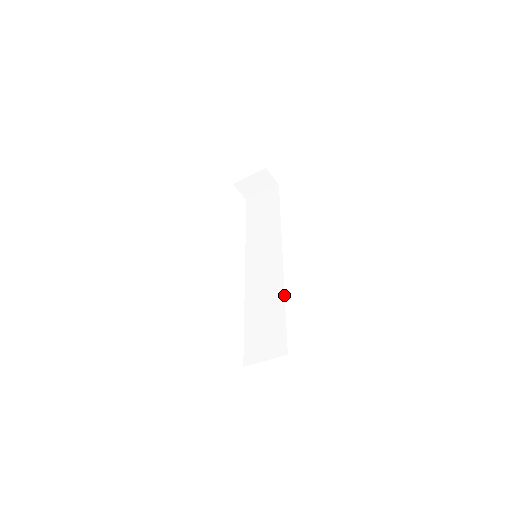
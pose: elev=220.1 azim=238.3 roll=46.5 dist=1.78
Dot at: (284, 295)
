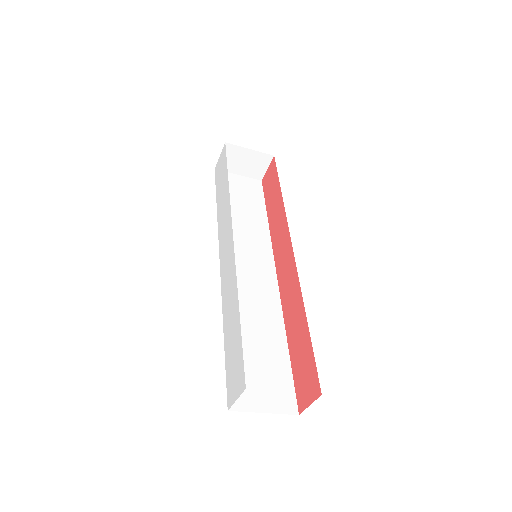
Dot at: (285, 327)
